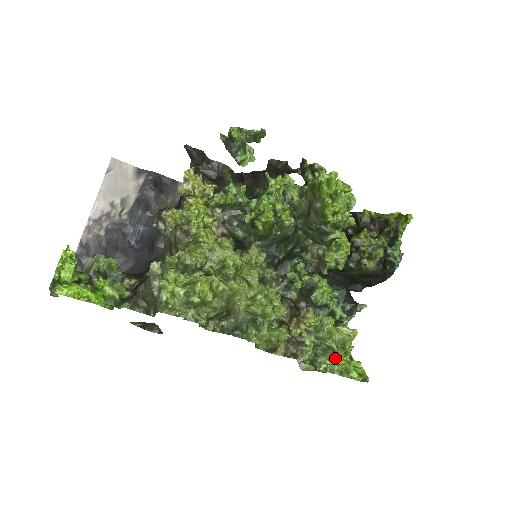
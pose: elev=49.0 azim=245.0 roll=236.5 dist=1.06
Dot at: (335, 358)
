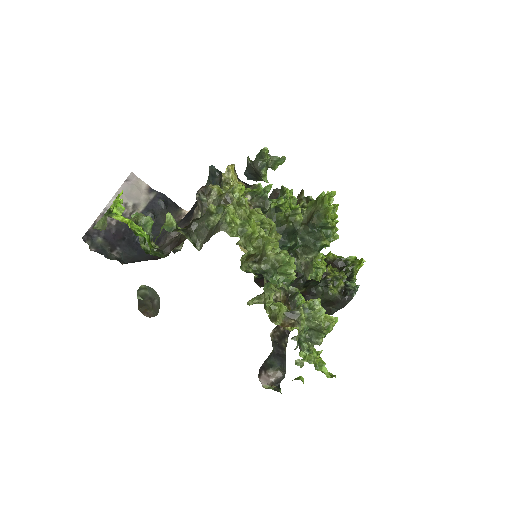
Dot at: (312, 350)
